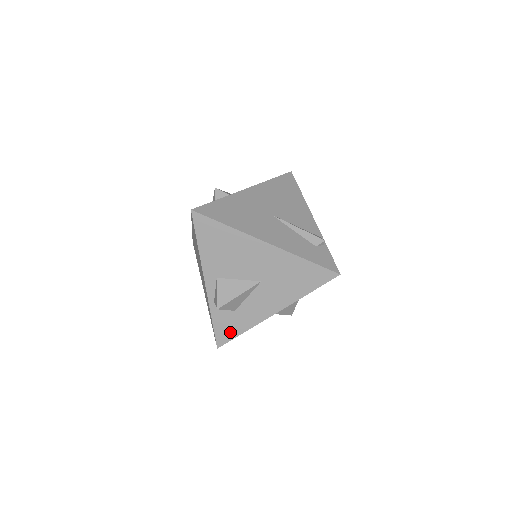
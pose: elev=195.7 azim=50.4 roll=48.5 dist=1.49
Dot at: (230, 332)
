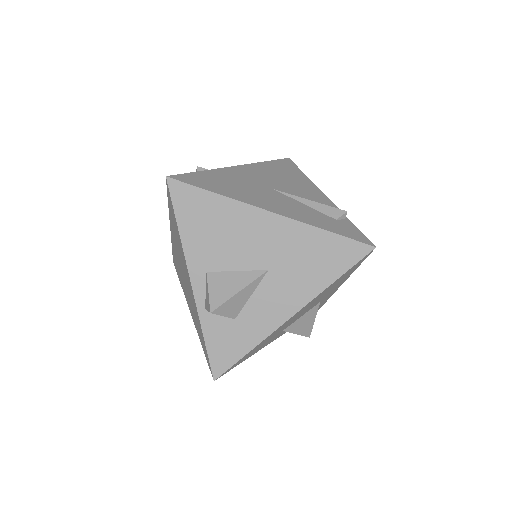
Dot at: (230, 353)
